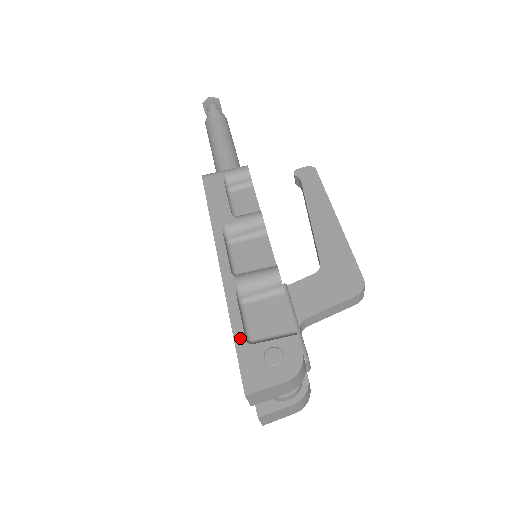
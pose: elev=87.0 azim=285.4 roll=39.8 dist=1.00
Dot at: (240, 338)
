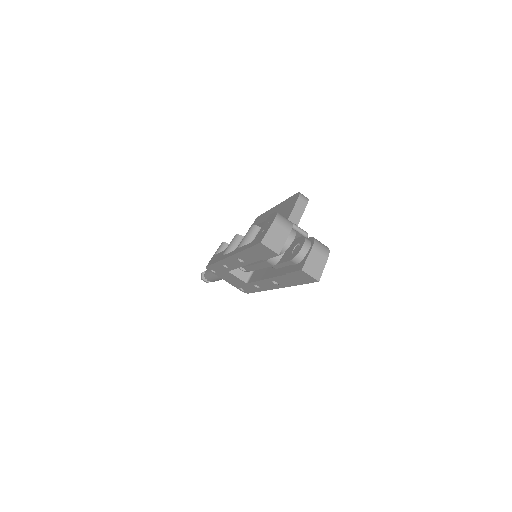
Dot at: (248, 245)
